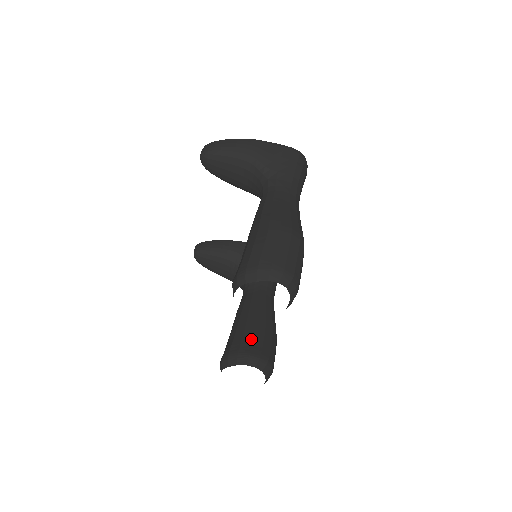
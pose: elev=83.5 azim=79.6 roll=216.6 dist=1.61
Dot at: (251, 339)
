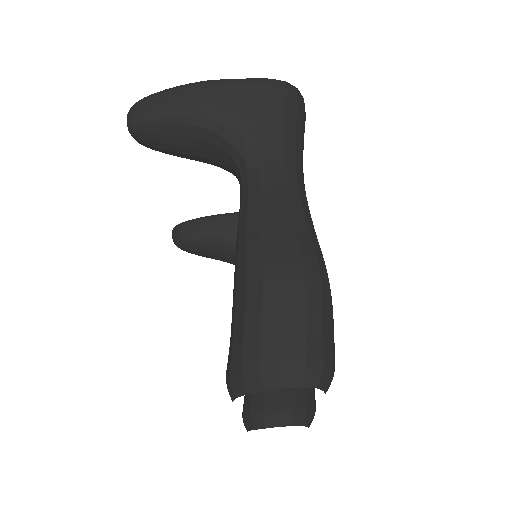
Dot at: occluded
